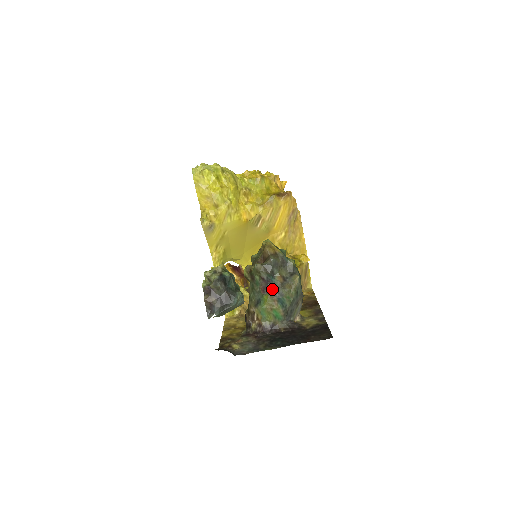
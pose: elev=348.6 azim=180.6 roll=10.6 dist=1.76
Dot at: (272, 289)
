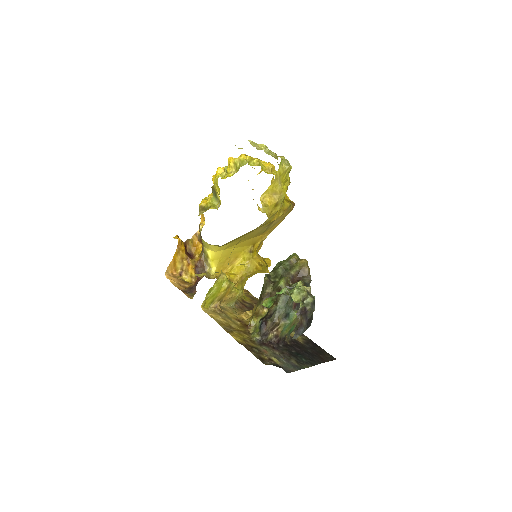
Dot at: occluded
